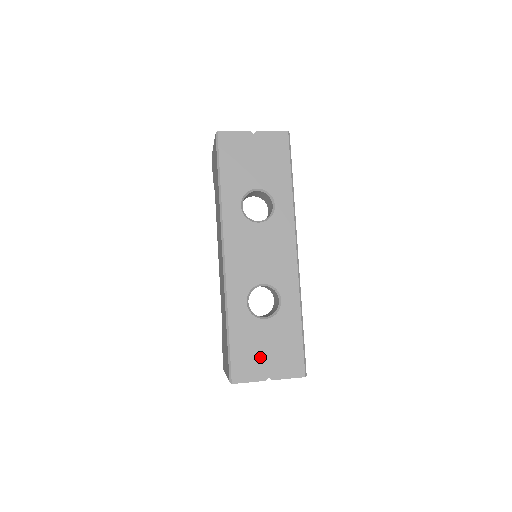
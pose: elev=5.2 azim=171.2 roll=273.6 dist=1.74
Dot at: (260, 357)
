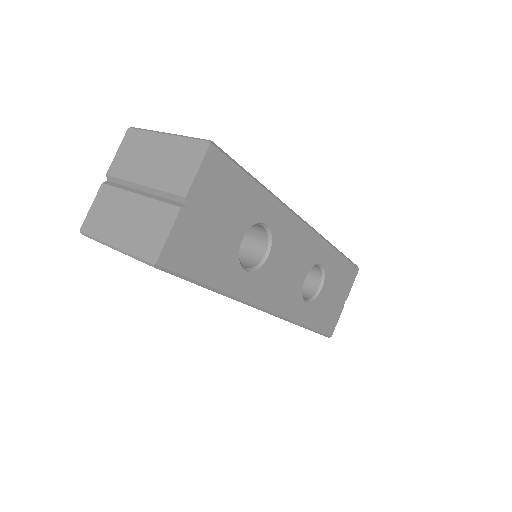
Dot at: (334, 305)
